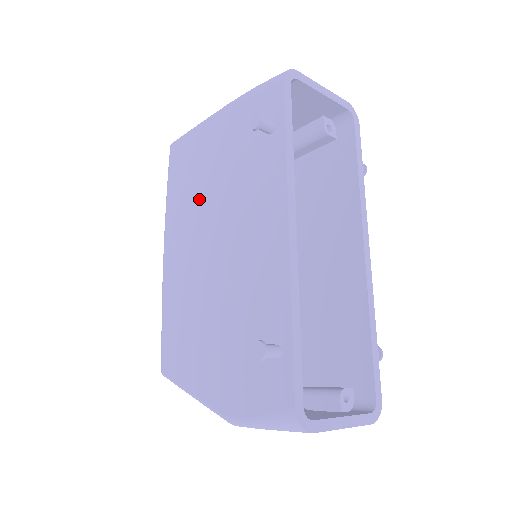
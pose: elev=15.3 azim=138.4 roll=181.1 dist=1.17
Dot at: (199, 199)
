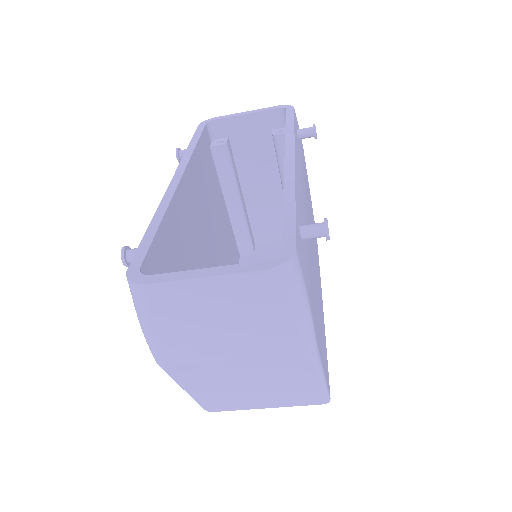
Dot at: occluded
